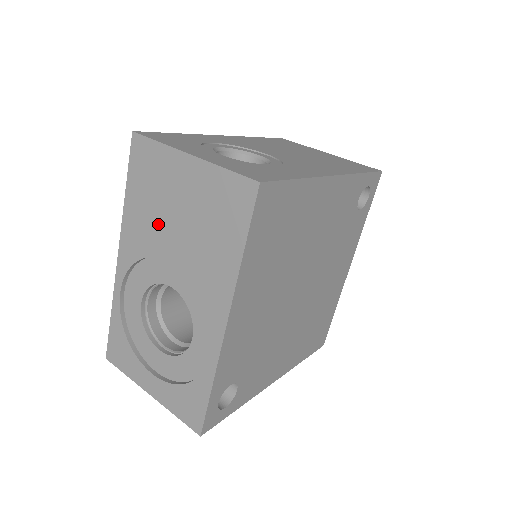
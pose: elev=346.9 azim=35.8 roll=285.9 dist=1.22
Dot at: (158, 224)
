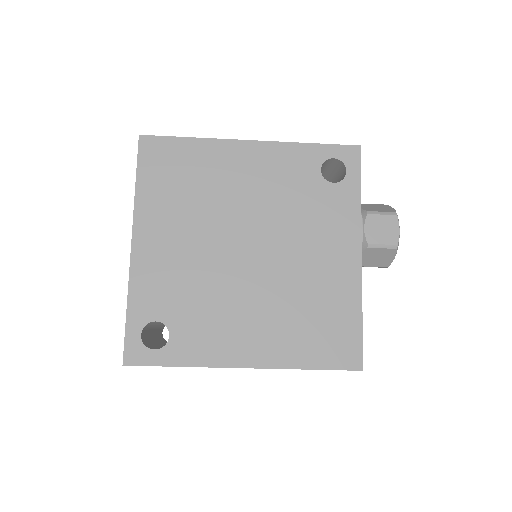
Dot at: occluded
